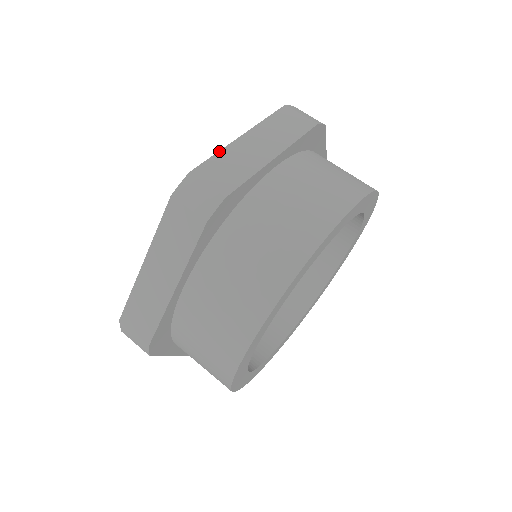
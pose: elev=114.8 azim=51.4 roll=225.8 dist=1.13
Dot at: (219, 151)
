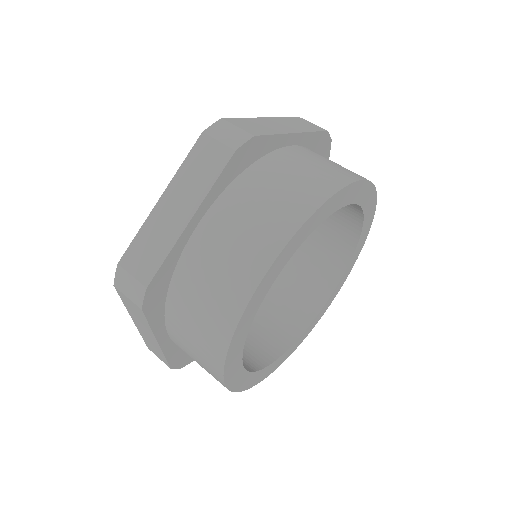
Dot at: occluded
